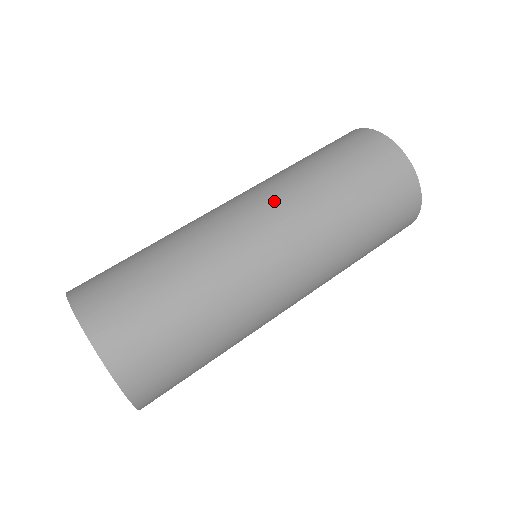
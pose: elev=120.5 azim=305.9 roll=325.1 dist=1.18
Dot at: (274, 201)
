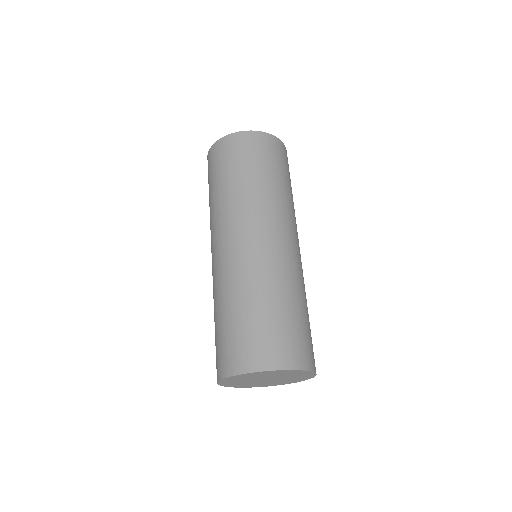
Dot at: (233, 222)
